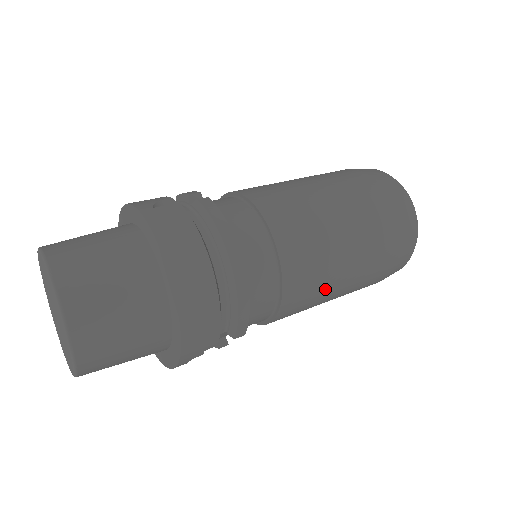
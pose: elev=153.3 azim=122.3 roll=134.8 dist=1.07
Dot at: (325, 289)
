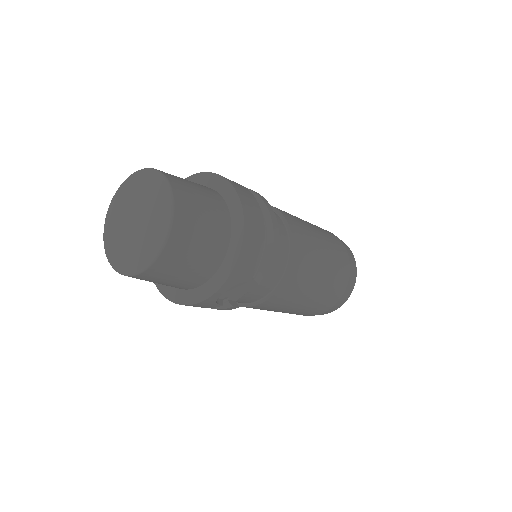
Dot at: (310, 281)
